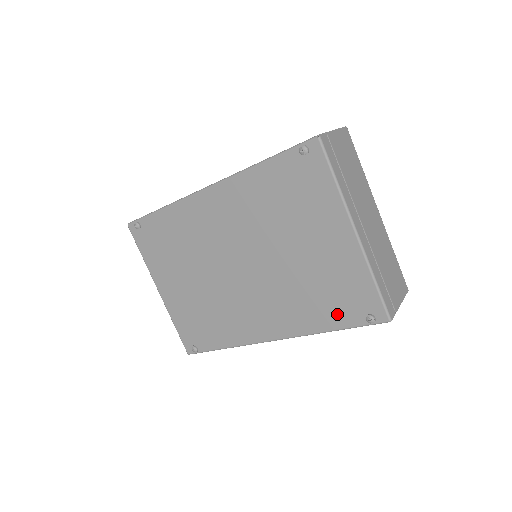
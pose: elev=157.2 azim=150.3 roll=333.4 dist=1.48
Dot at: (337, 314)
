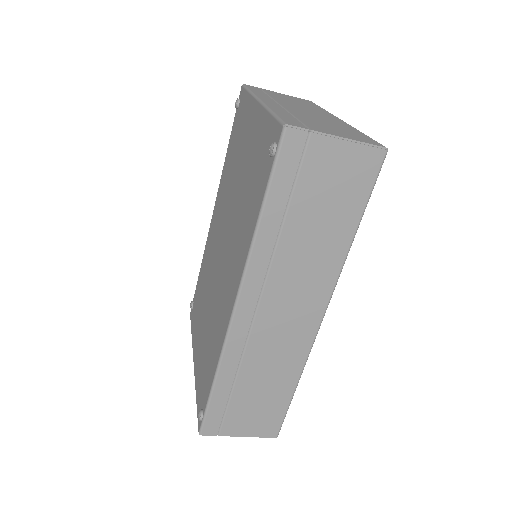
Dot at: (259, 190)
